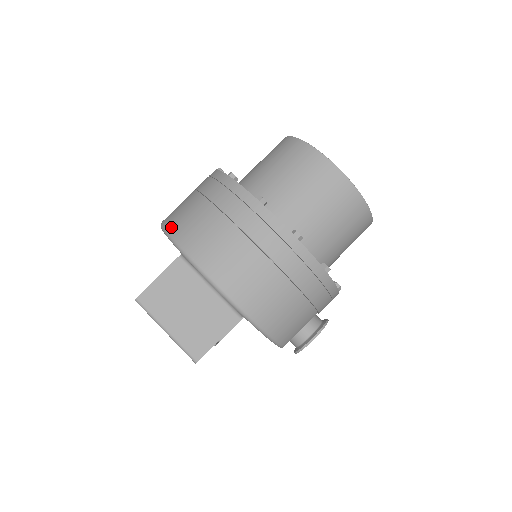
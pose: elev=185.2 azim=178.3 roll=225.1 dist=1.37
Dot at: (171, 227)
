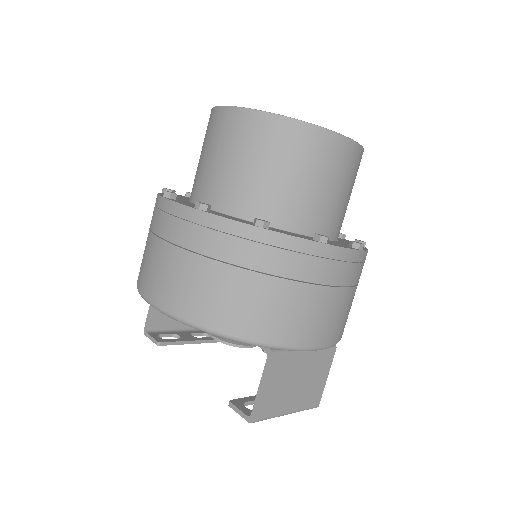
Dot at: (228, 328)
